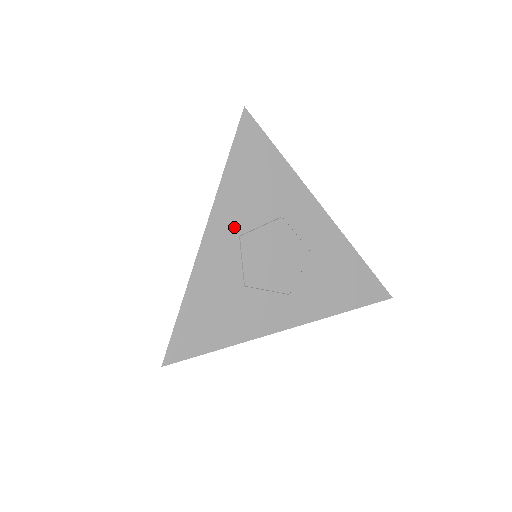
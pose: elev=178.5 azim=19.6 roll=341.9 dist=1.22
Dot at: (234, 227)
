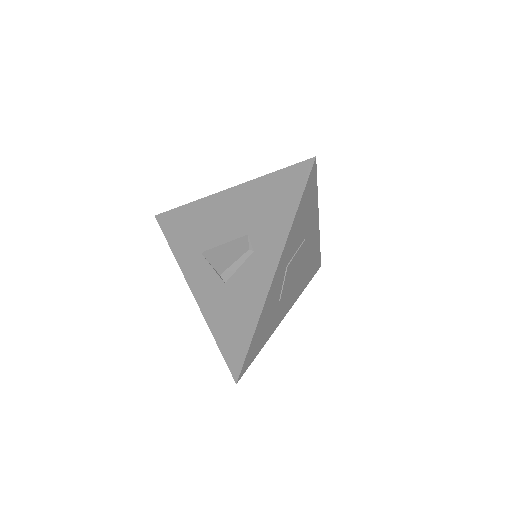
Dot at: (287, 260)
